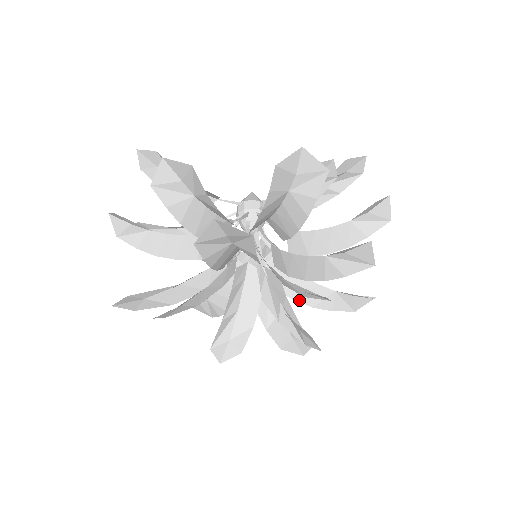
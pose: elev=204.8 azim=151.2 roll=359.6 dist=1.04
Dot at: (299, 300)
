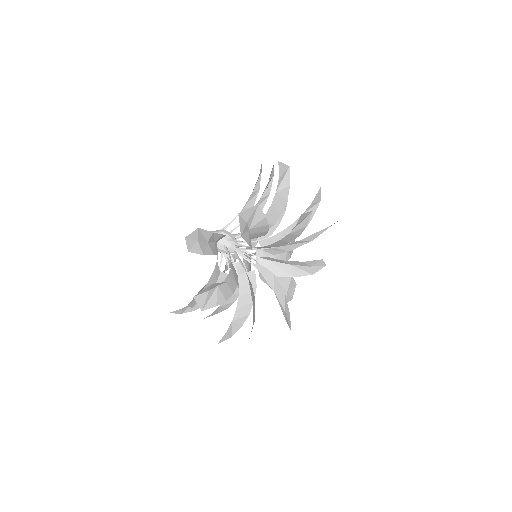
Dot at: occluded
